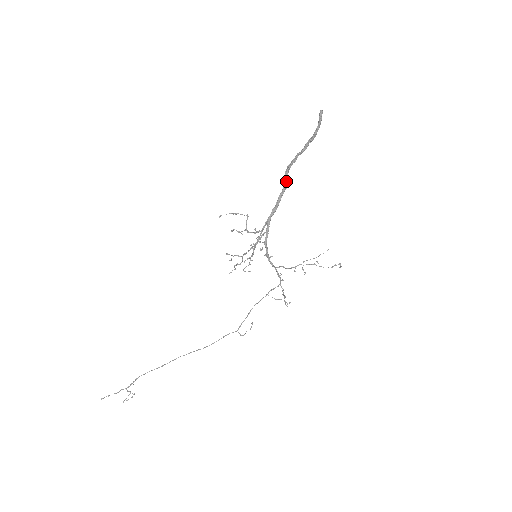
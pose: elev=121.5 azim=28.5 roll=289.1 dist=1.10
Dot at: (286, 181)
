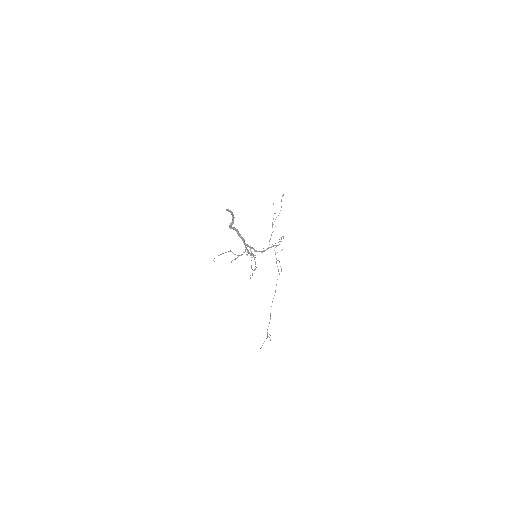
Dot at: (234, 229)
